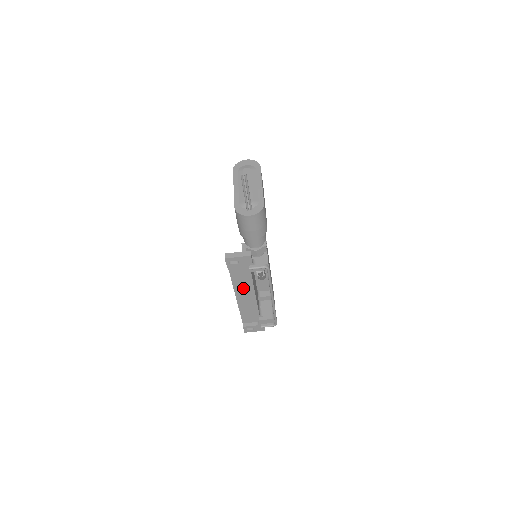
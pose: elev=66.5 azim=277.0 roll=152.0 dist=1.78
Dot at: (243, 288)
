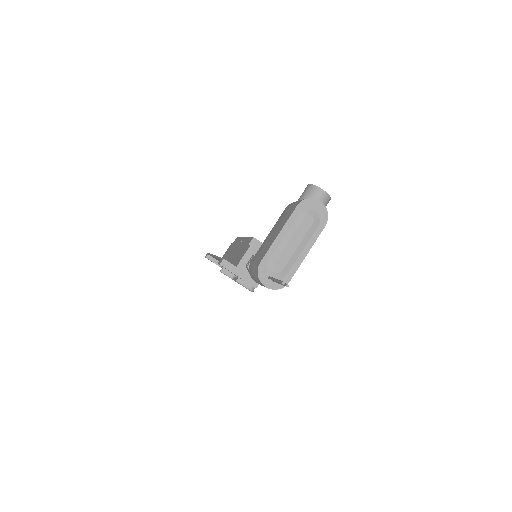
Dot at: occluded
